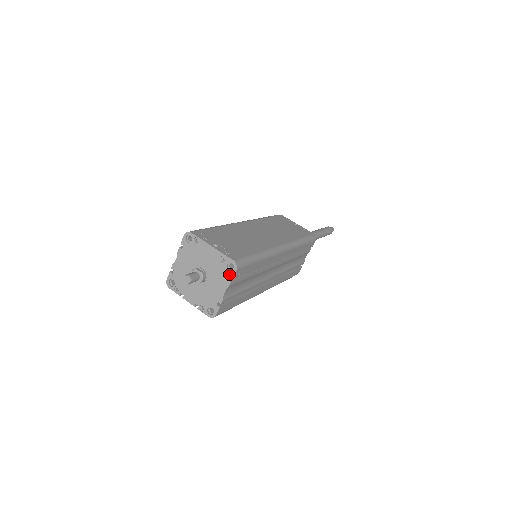
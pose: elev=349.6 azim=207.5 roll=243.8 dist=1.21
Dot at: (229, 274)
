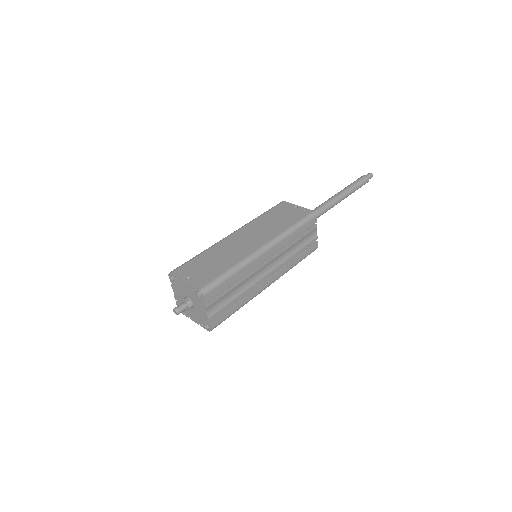
Dot at: (201, 300)
